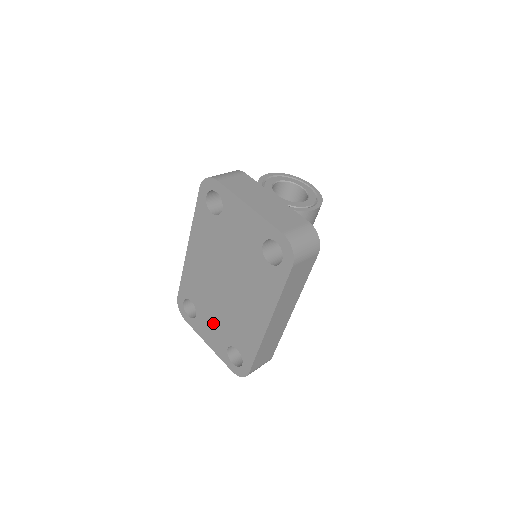
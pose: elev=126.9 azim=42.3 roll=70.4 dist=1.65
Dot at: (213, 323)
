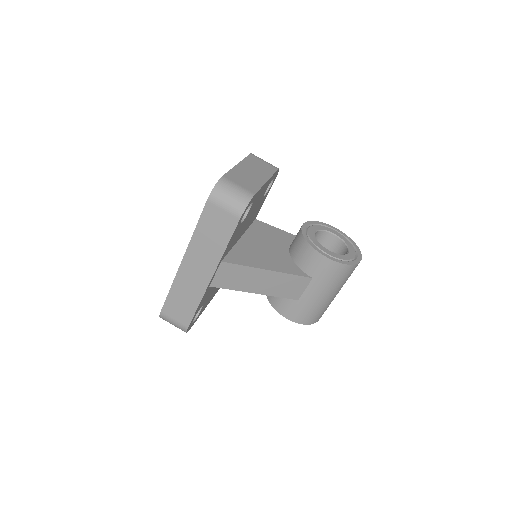
Dot at: occluded
